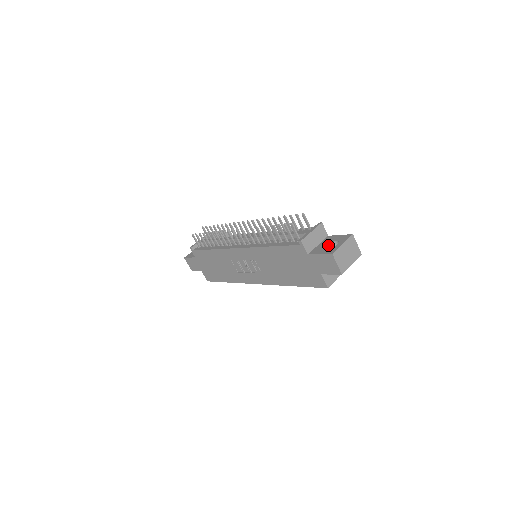
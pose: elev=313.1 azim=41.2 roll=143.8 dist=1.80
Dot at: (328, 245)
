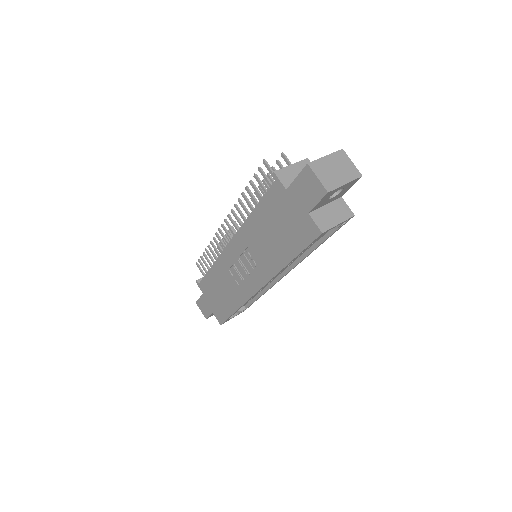
Dot at: occluded
